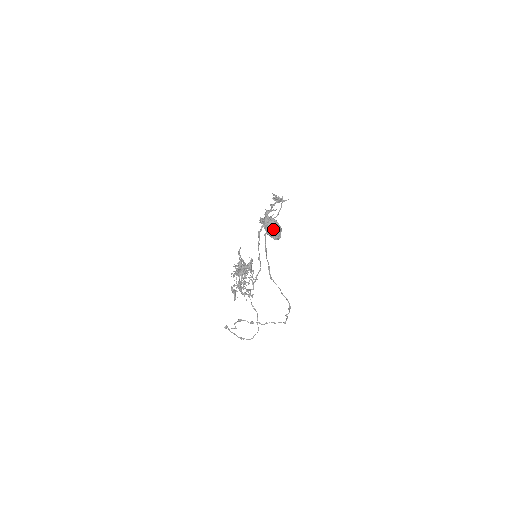
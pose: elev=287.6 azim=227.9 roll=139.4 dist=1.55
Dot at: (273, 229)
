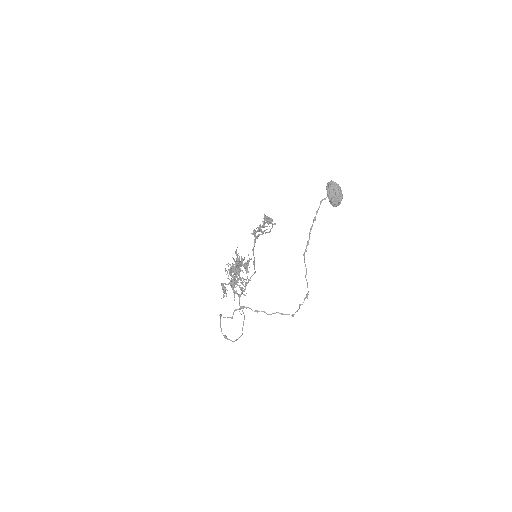
Dot at: (337, 193)
